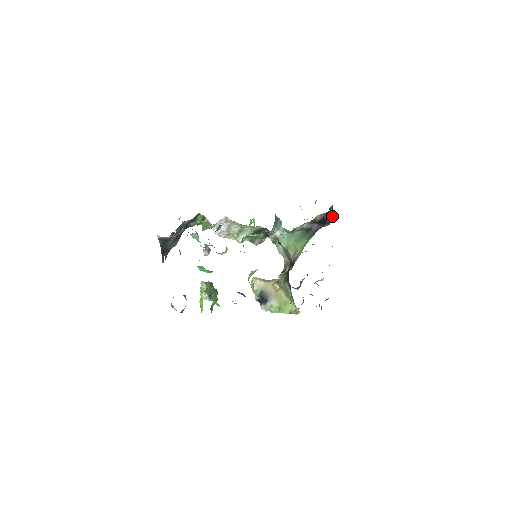
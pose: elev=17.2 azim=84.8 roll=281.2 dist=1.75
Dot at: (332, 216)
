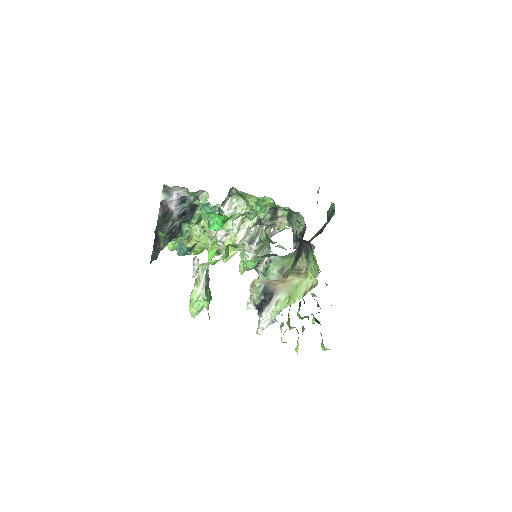
Dot at: (332, 213)
